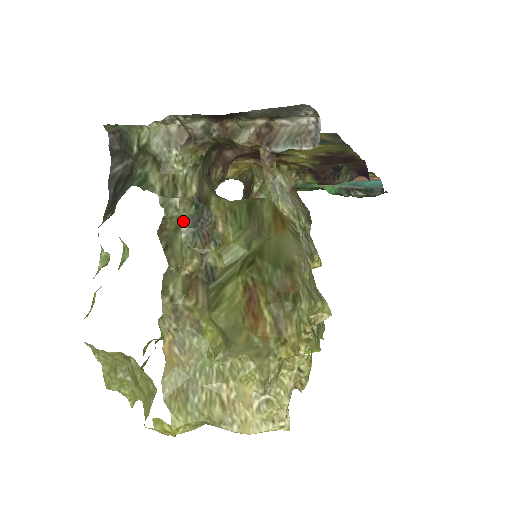
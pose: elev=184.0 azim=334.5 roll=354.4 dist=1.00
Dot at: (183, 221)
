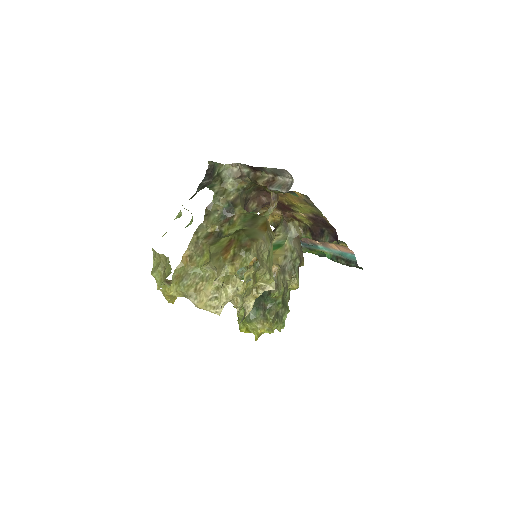
Dot at: (220, 208)
